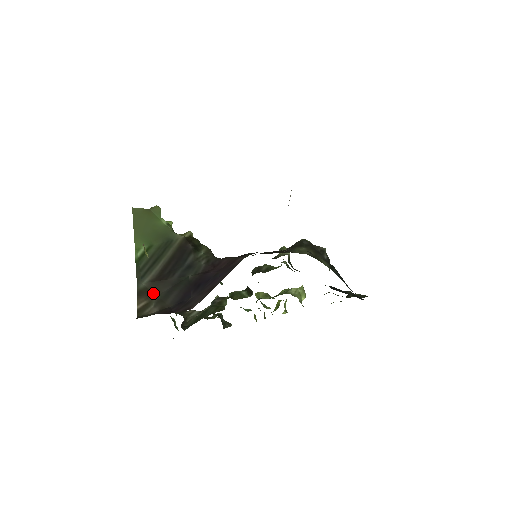
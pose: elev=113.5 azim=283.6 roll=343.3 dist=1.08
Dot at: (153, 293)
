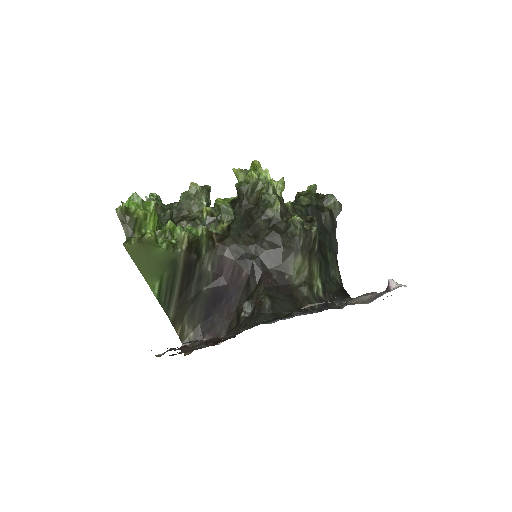
Dot at: (181, 315)
